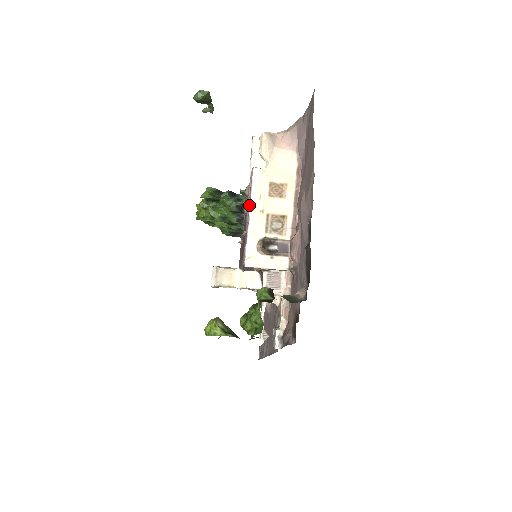
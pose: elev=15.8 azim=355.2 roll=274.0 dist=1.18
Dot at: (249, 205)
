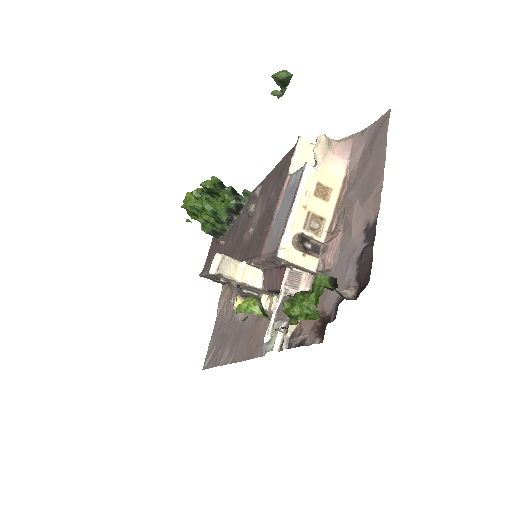
Dot at: (282, 200)
